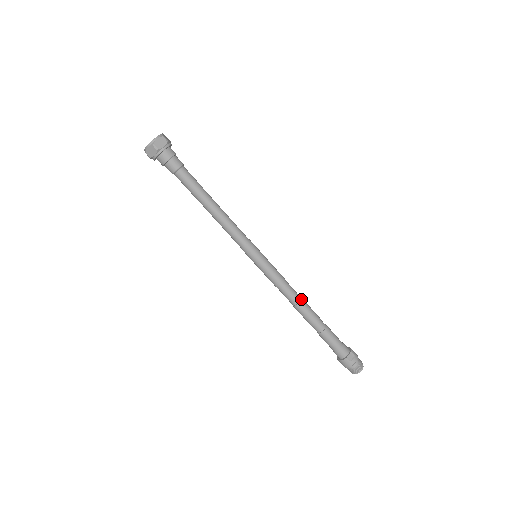
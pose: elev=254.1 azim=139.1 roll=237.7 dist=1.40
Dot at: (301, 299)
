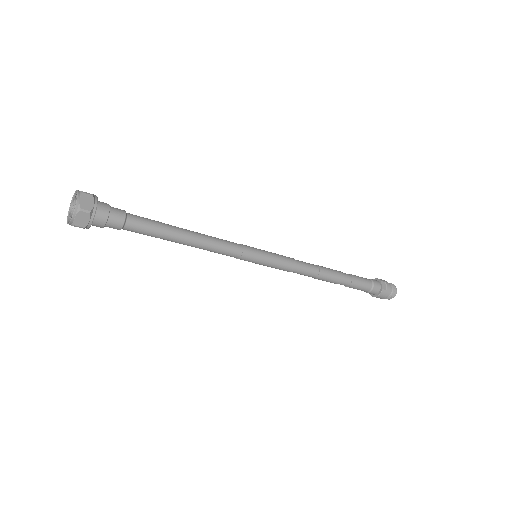
Dot at: (318, 267)
